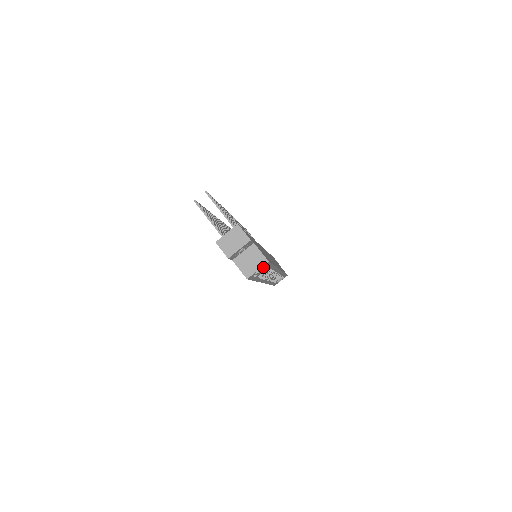
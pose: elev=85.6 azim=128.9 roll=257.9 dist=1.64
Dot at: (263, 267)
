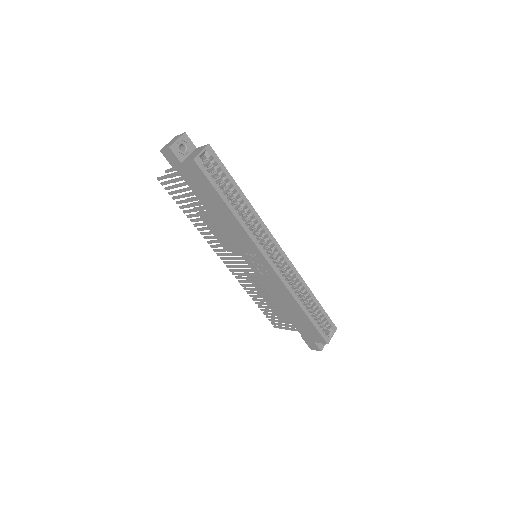
Dot at: (212, 160)
